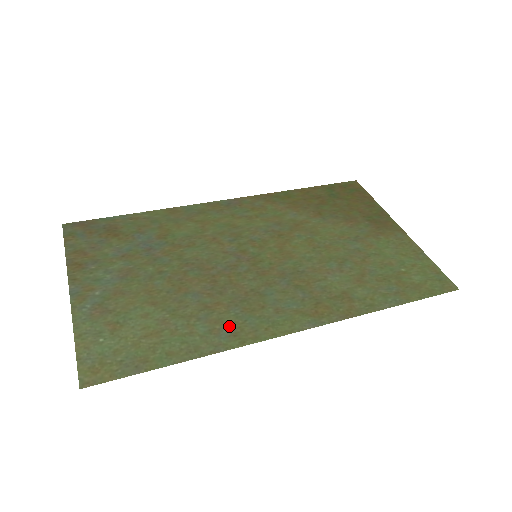
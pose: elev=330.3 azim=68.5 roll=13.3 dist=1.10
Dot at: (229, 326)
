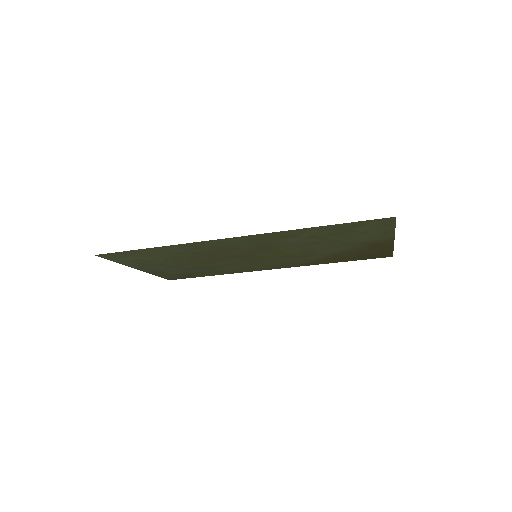
Dot at: (195, 248)
